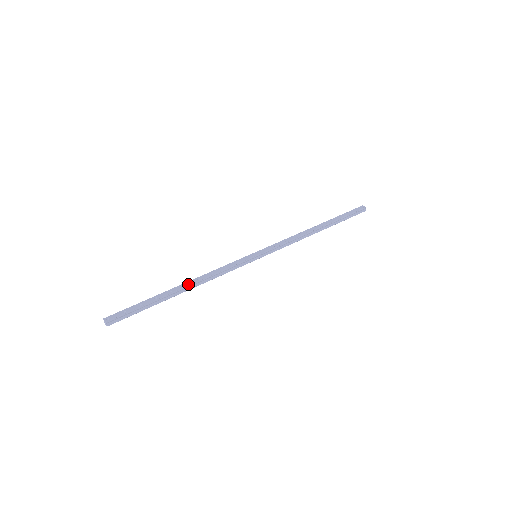
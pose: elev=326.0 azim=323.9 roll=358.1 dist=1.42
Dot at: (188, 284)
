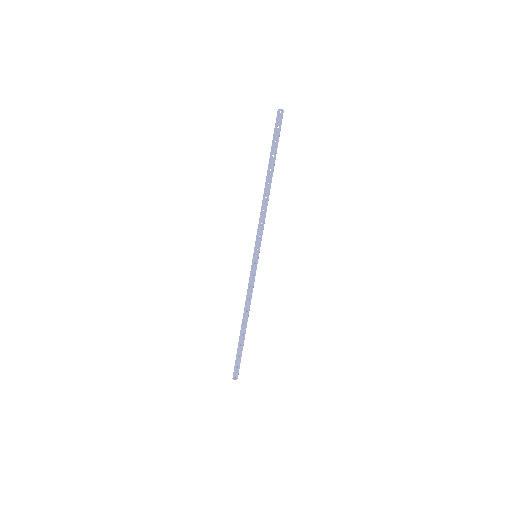
Dot at: (245, 321)
